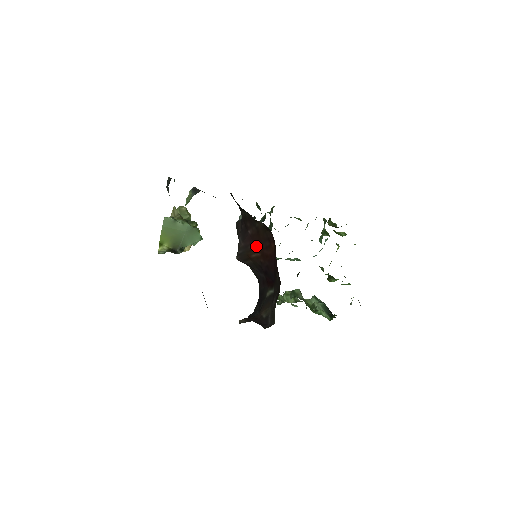
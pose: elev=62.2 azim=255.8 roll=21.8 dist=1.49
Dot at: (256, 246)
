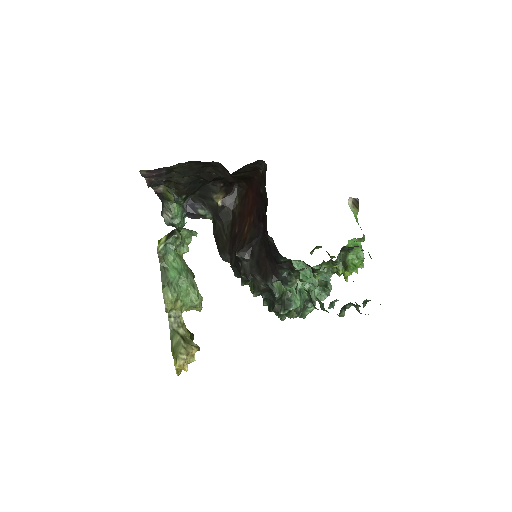
Dot at: (244, 223)
